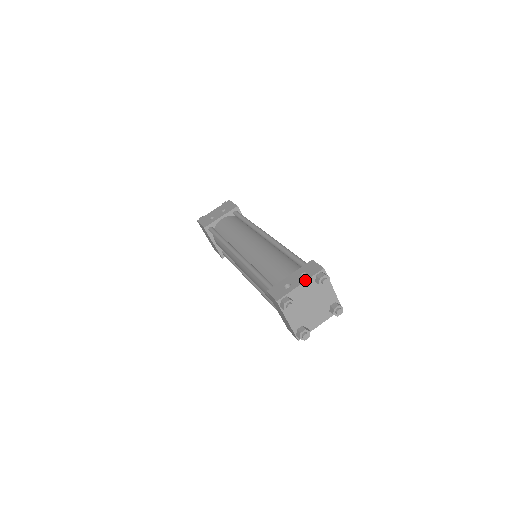
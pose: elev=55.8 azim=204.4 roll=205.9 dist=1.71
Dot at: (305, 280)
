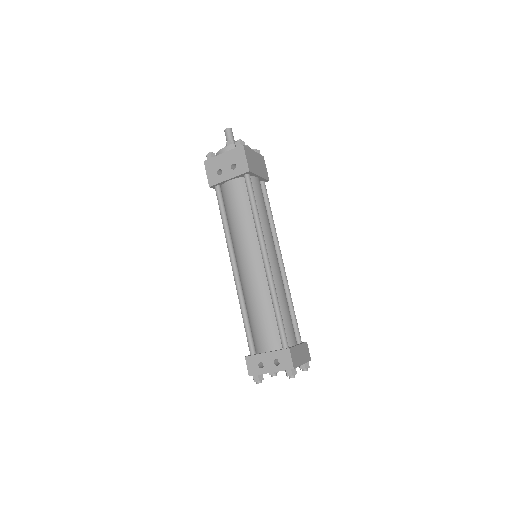
Dot at: (275, 371)
